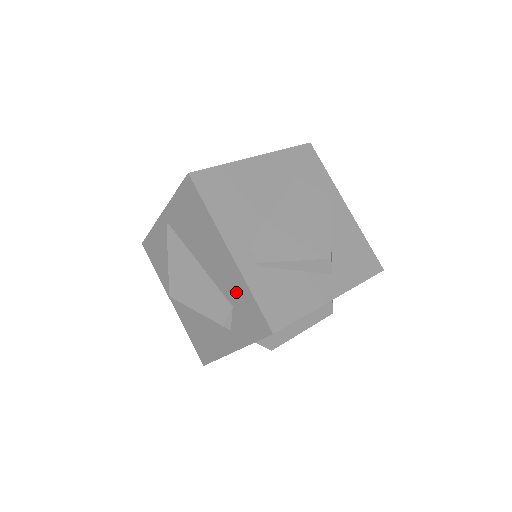
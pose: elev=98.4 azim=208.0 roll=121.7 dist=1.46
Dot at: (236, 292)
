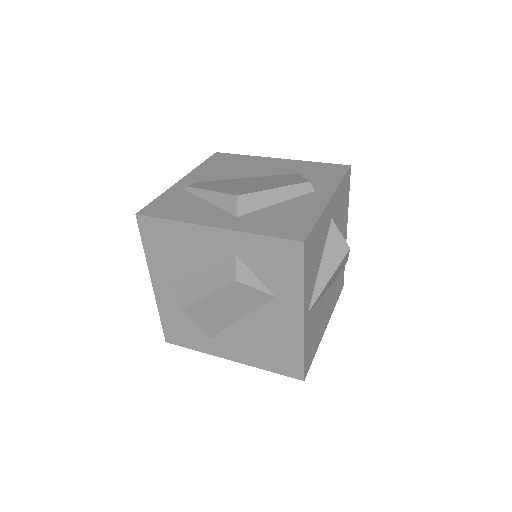
Dot at: occluded
